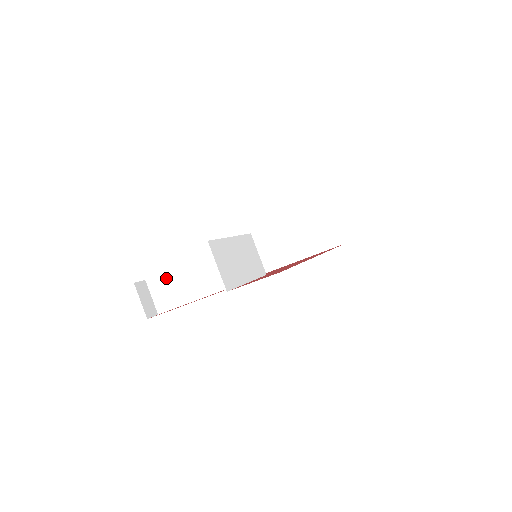
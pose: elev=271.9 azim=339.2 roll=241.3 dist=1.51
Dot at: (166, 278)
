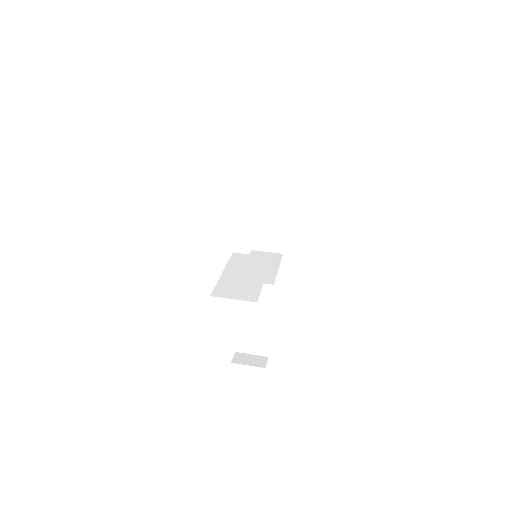
Dot at: (241, 335)
